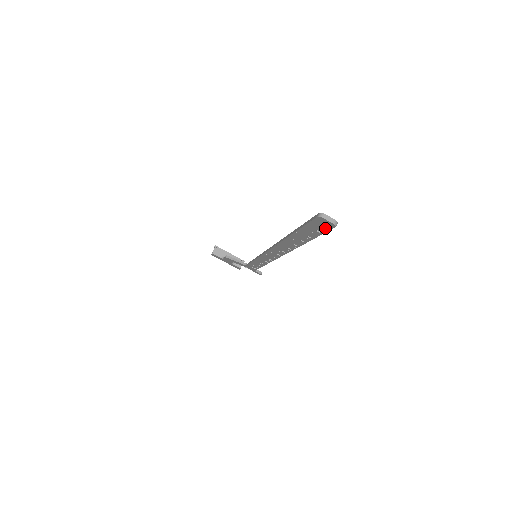
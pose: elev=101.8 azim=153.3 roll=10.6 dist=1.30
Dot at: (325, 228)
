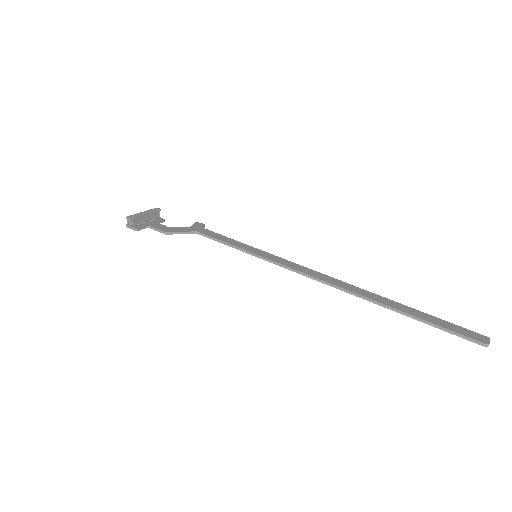
Dot at: (470, 335)
